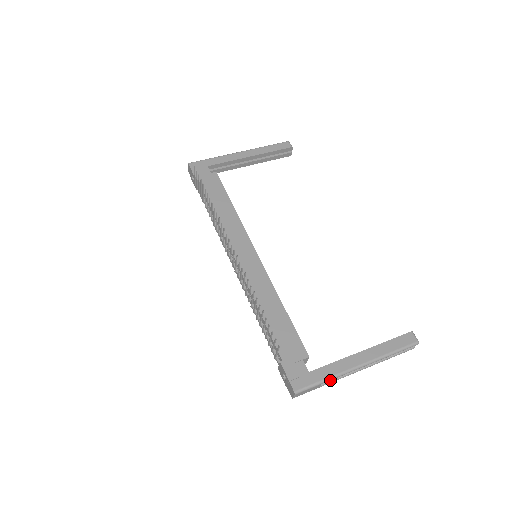
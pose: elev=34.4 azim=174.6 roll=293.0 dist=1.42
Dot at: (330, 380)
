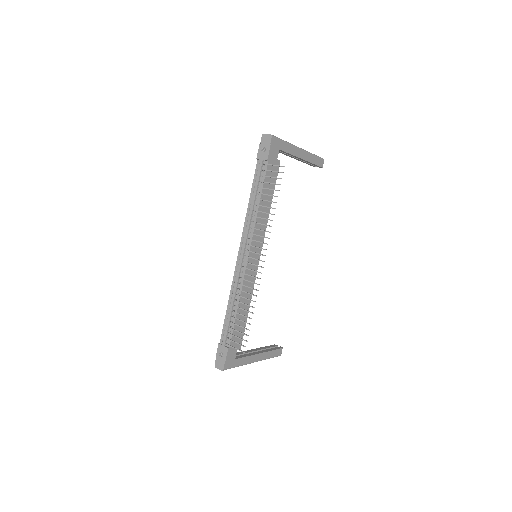
Dot at: occluded
